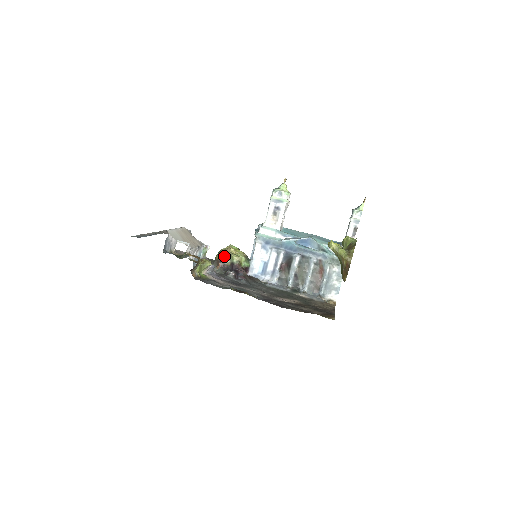
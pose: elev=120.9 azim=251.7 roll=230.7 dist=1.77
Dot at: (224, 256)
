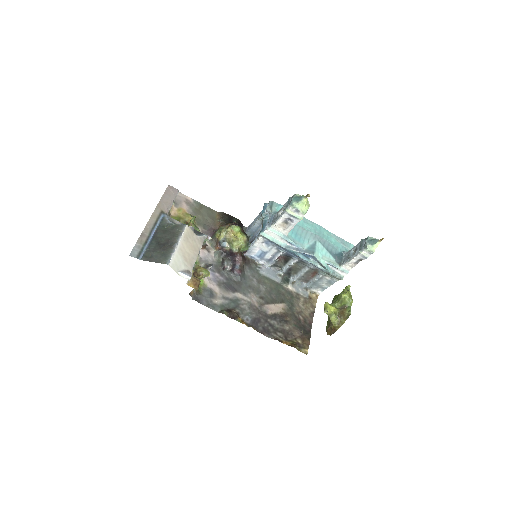
Dot at: (224, 240)
